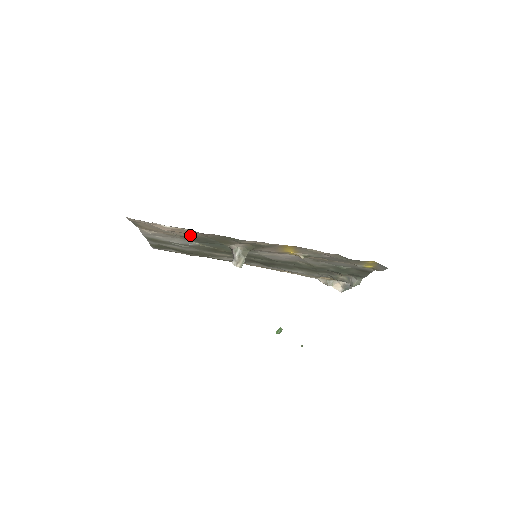
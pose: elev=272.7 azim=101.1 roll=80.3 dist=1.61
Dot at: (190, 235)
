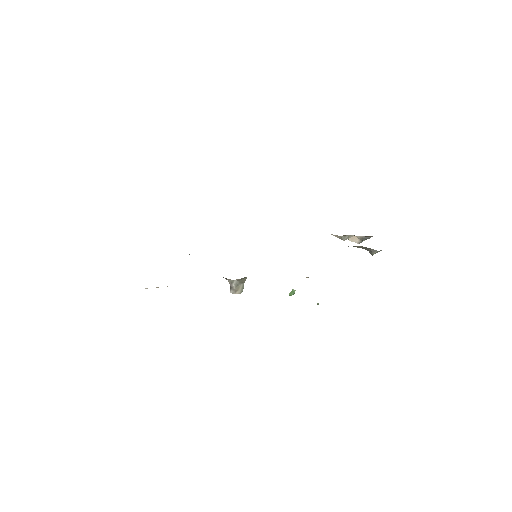
Dot at: occluded
